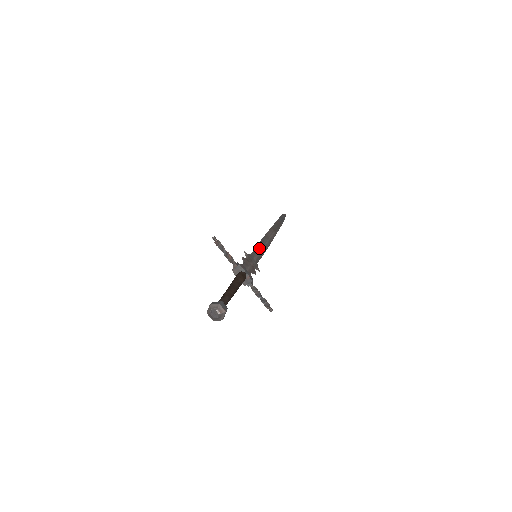
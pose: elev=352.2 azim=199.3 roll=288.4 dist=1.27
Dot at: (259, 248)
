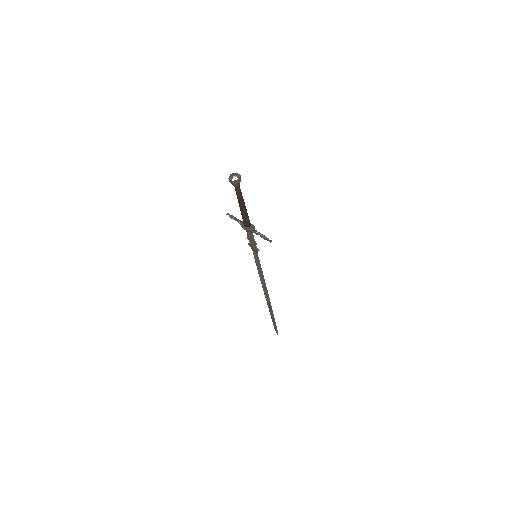
Dot at: occluded
